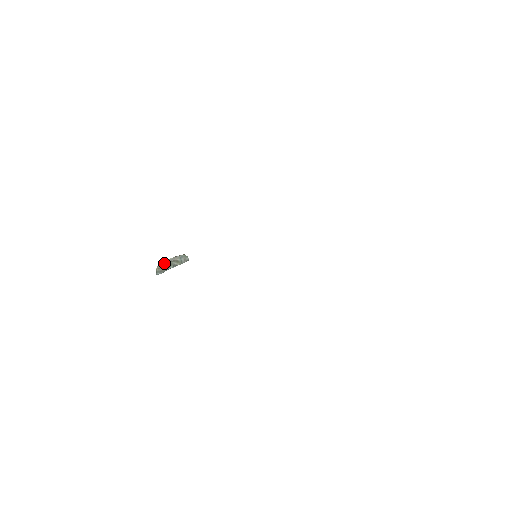
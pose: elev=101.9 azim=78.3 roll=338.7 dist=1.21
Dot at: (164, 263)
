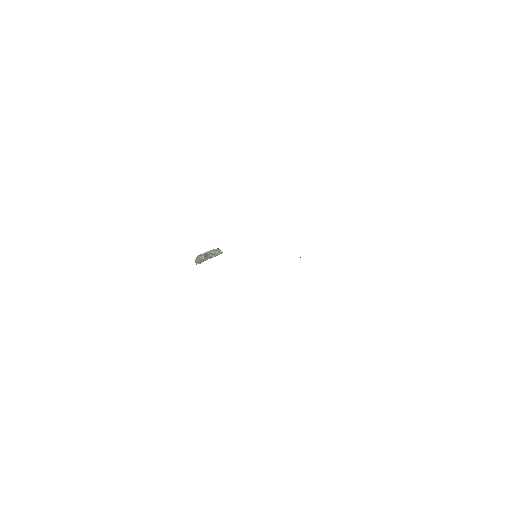
Dot at: (202, 255)
